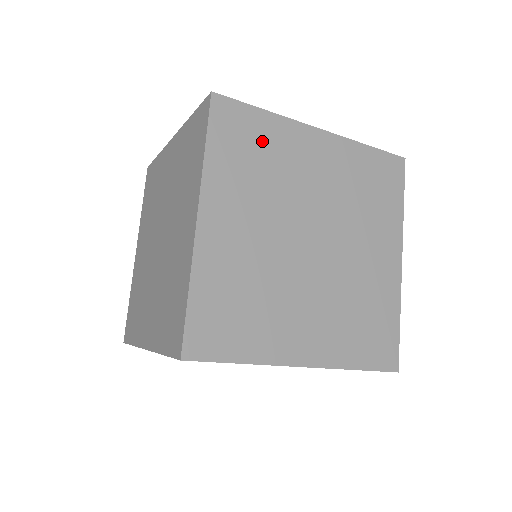
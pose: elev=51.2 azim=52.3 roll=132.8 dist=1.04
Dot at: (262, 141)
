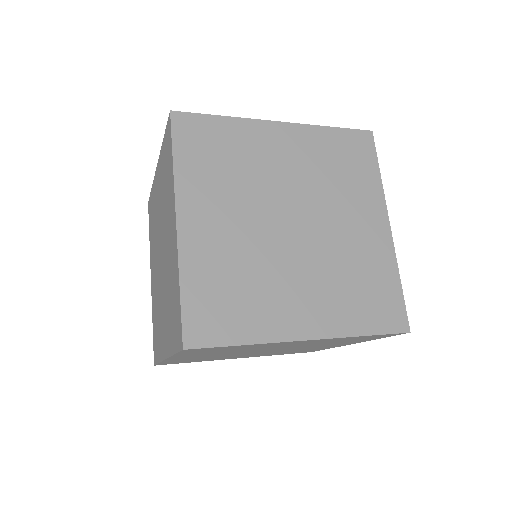
Dot at: occluded
